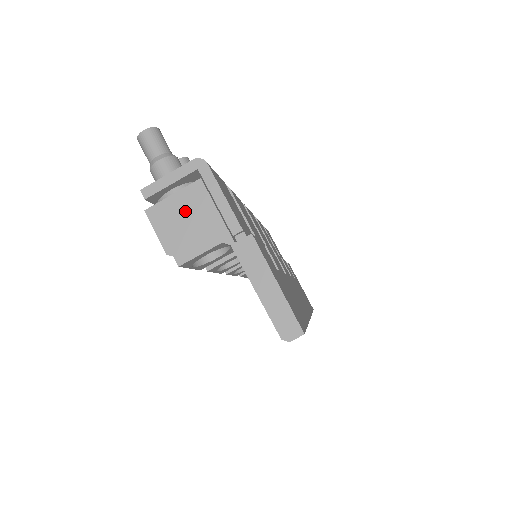
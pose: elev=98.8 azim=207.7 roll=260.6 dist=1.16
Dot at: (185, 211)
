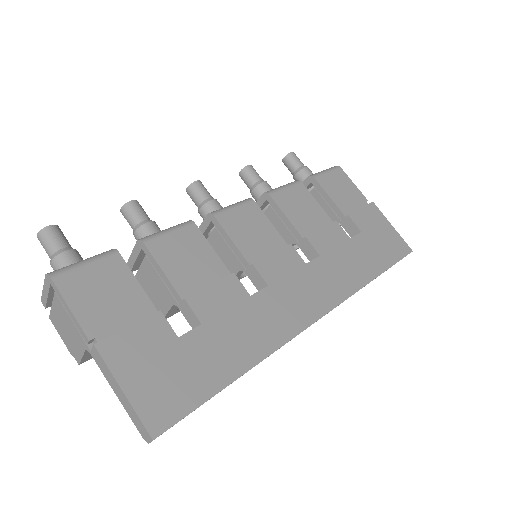
Dot at: (62, 320)
